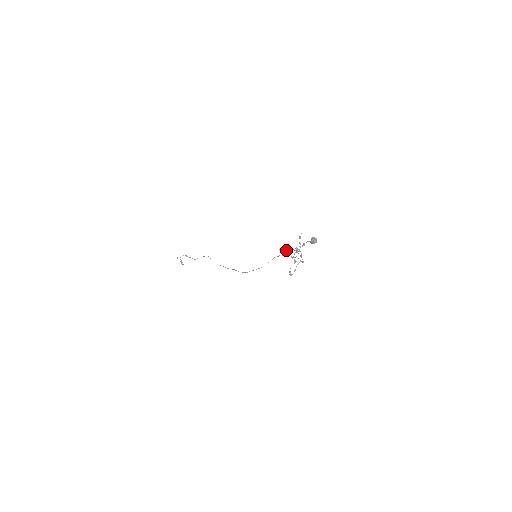
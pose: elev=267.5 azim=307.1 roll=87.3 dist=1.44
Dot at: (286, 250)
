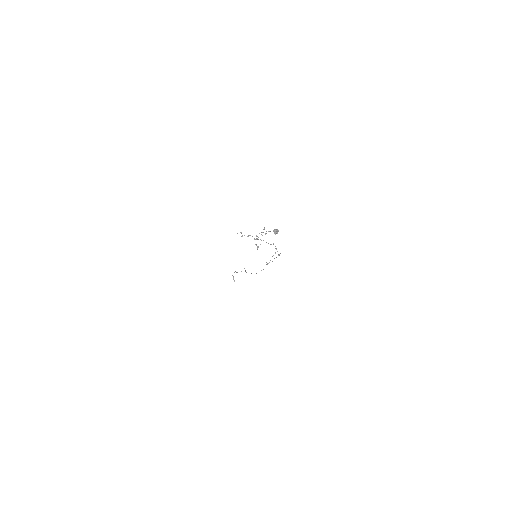
Dot at: (242, 235)
